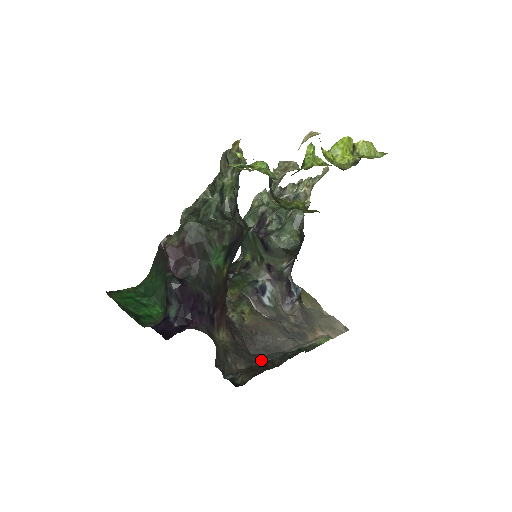
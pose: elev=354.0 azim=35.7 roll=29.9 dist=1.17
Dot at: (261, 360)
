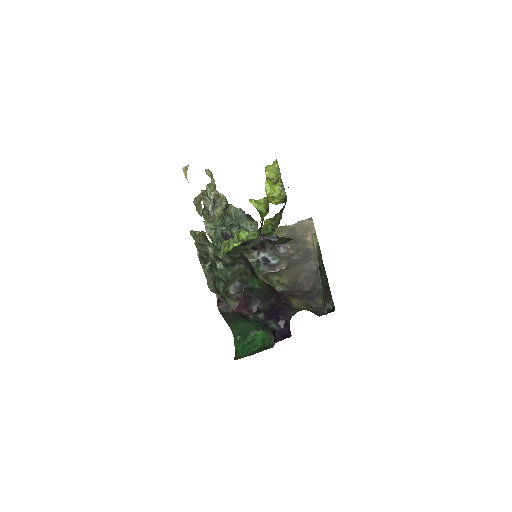
Dot at: (319, 287)
